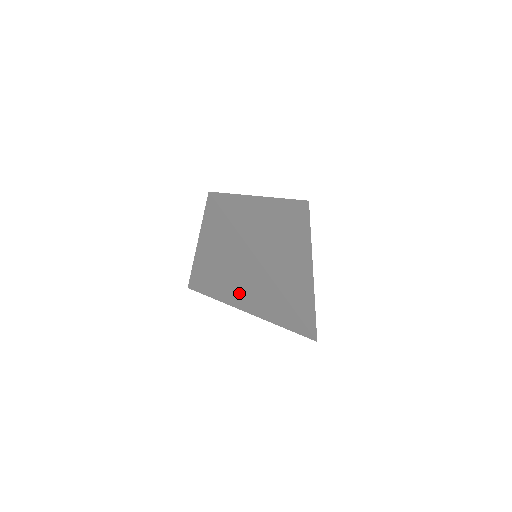
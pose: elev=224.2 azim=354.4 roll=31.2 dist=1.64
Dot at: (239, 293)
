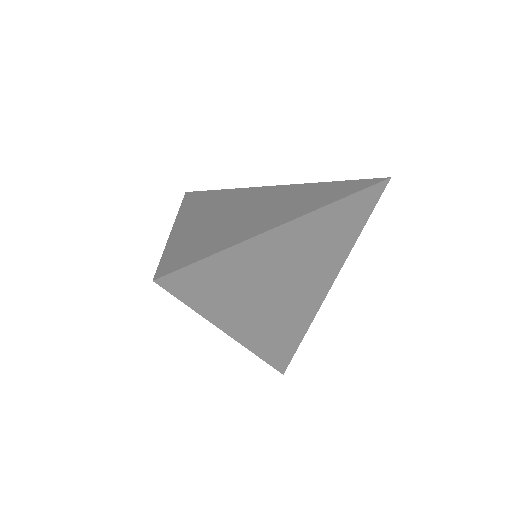
Dot at: occluded
